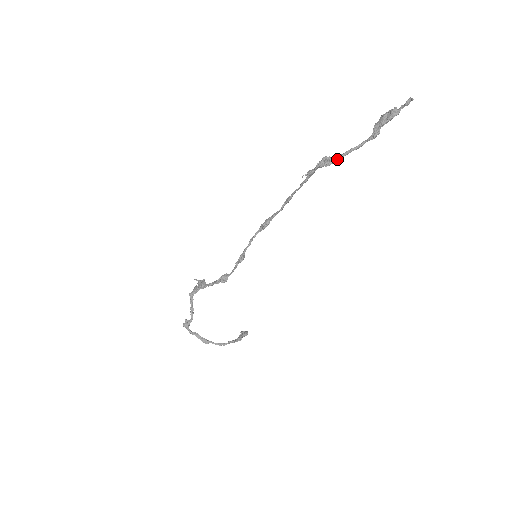
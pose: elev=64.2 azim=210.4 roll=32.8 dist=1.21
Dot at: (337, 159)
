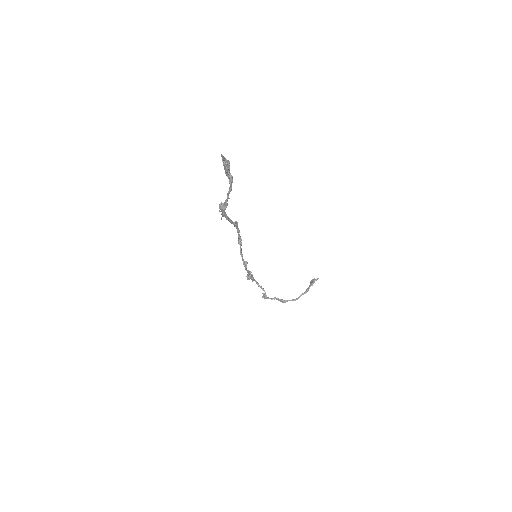
Dot at: (226, 203)
